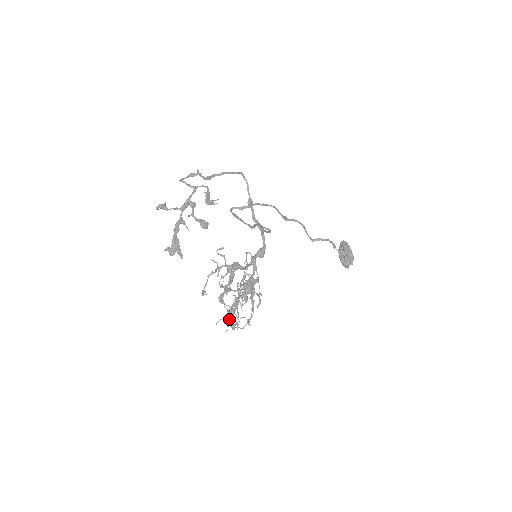
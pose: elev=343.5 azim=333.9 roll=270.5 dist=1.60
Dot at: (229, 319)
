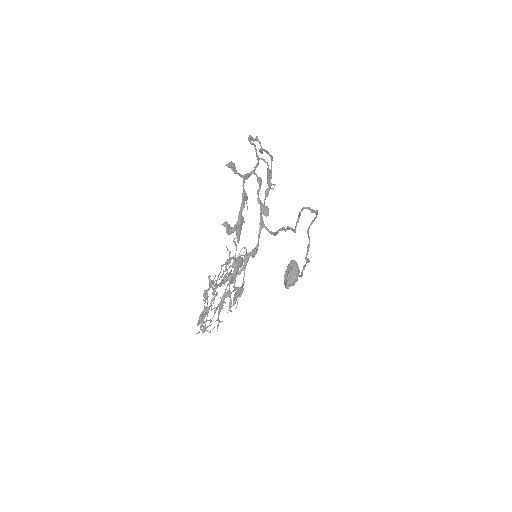
Dot at: (203, 319)
